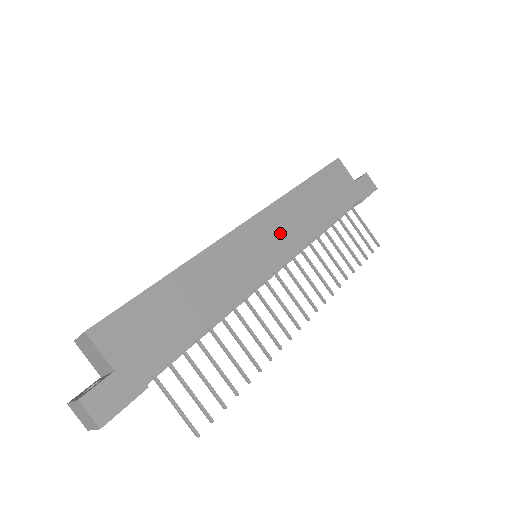
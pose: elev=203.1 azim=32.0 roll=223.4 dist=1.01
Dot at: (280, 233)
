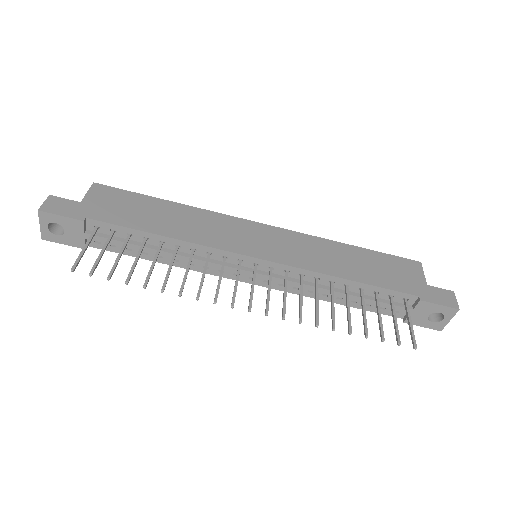
Dot at: (287, 248)
